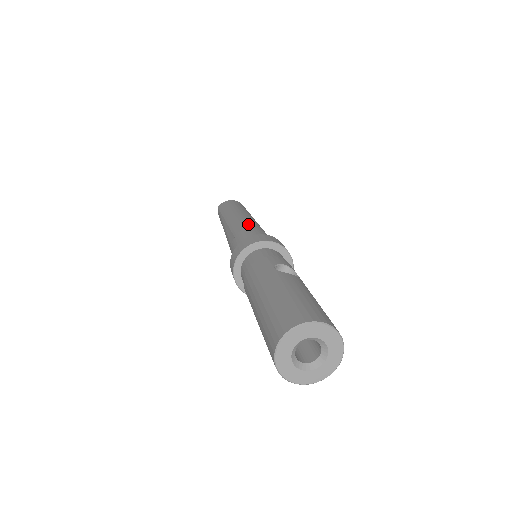
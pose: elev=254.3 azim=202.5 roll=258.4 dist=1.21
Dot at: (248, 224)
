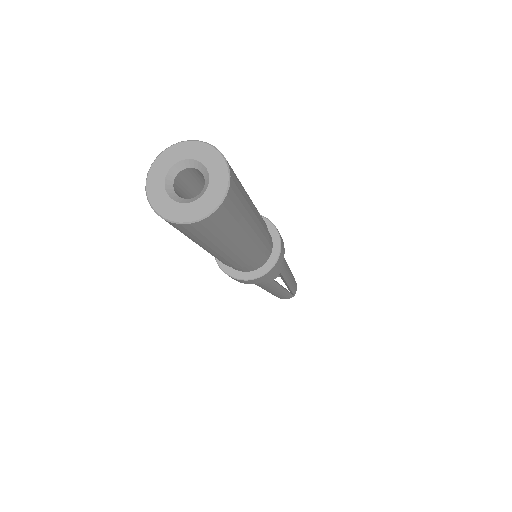
Dot at: occluded
